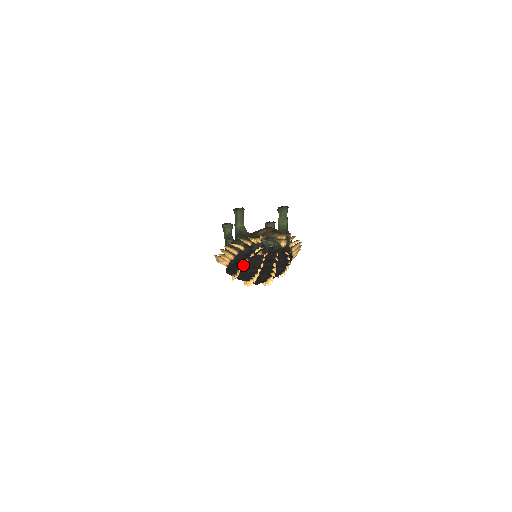
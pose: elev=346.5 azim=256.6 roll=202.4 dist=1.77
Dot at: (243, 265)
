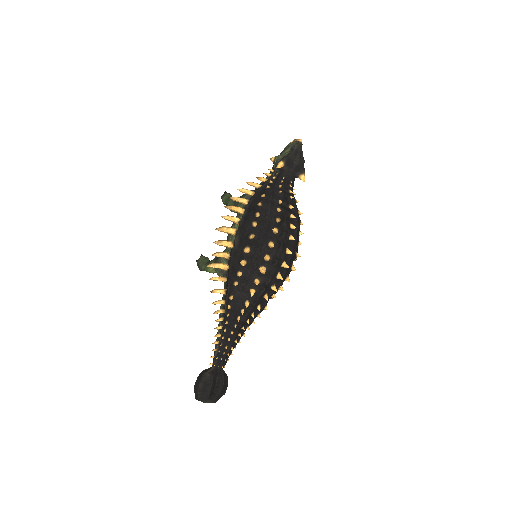
Dot at: (261, 203)
